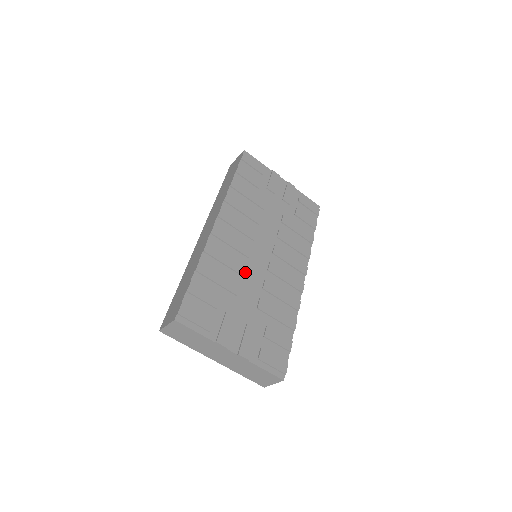
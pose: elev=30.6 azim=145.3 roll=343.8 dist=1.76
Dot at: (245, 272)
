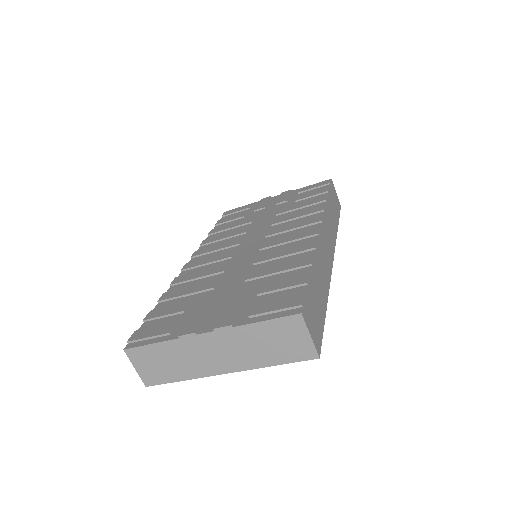
Dot at: (227, 269)
